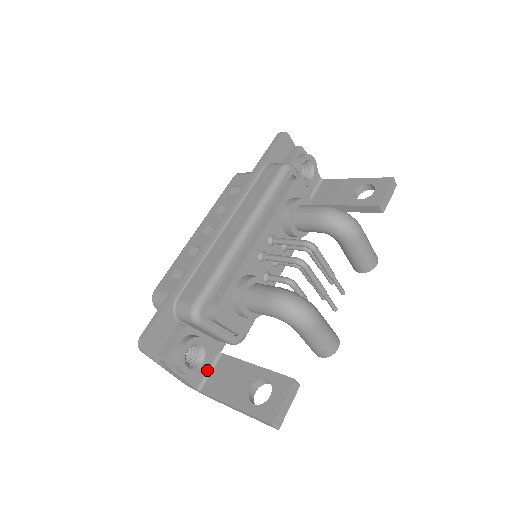
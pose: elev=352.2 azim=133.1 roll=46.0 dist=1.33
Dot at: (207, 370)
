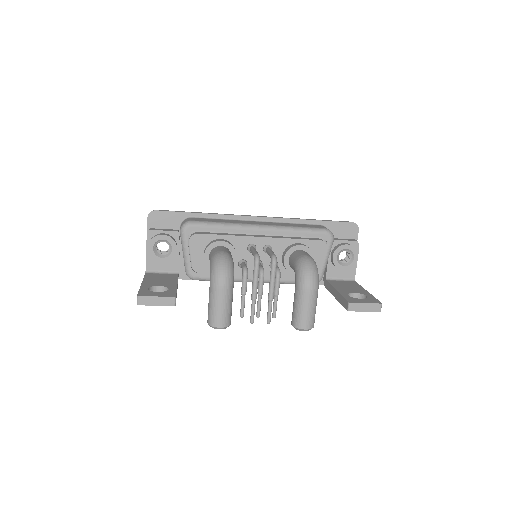
Dot at: (162, 270)
